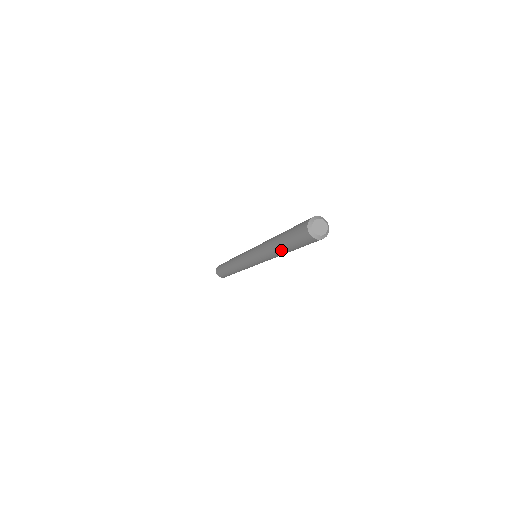
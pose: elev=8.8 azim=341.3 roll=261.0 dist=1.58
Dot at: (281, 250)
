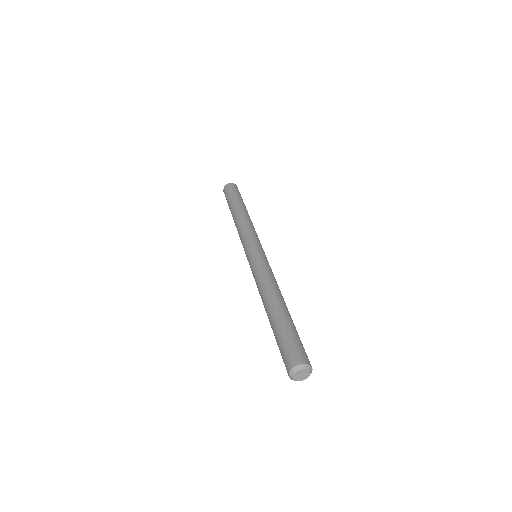
Dot at: occluded
